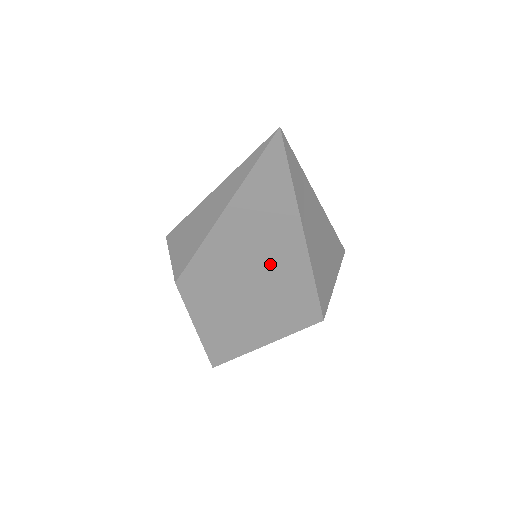
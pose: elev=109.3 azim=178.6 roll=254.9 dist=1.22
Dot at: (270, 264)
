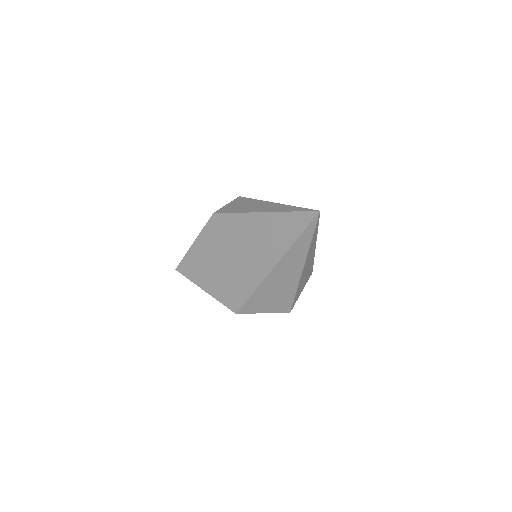
Dot at: (251, 258)
